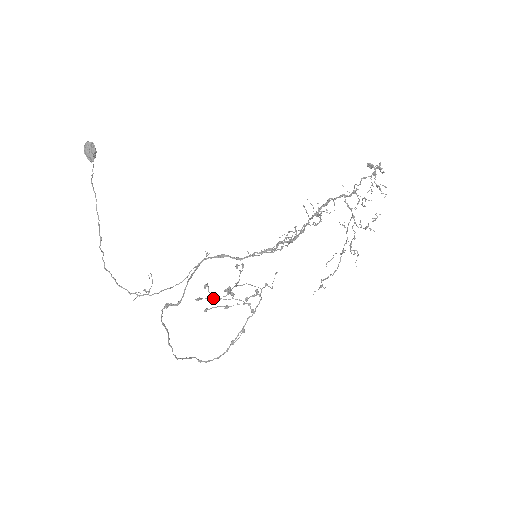
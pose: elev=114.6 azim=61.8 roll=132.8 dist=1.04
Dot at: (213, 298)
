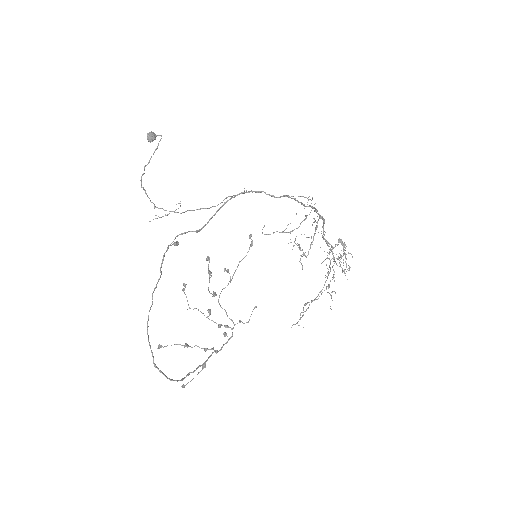
Dot at: (211, 272)
